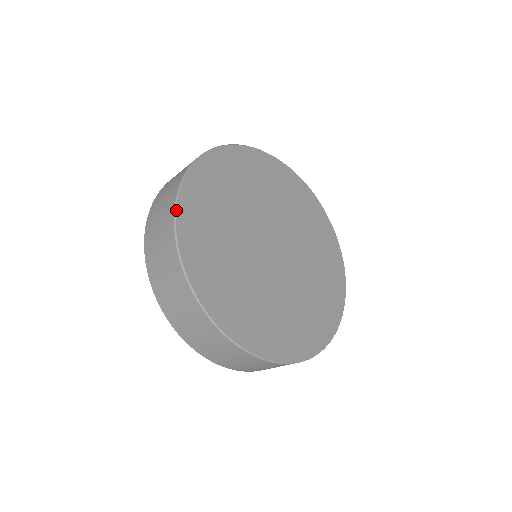
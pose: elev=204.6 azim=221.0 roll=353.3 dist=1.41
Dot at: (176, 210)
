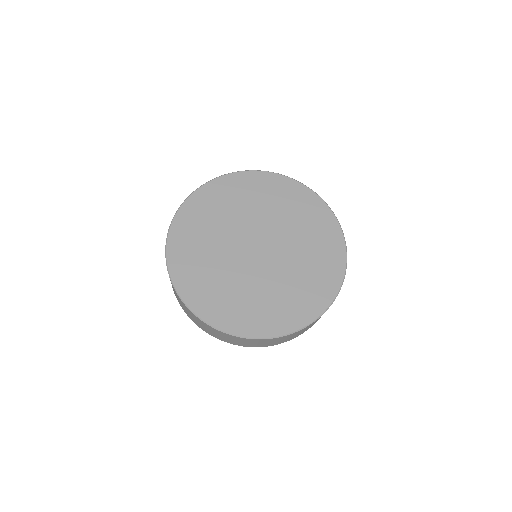
Dot at: (193, 193)
